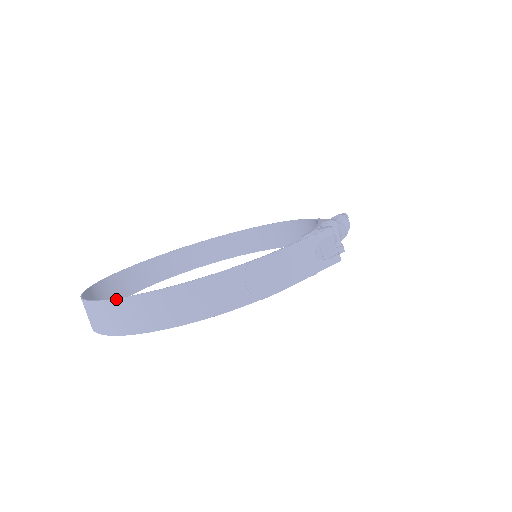
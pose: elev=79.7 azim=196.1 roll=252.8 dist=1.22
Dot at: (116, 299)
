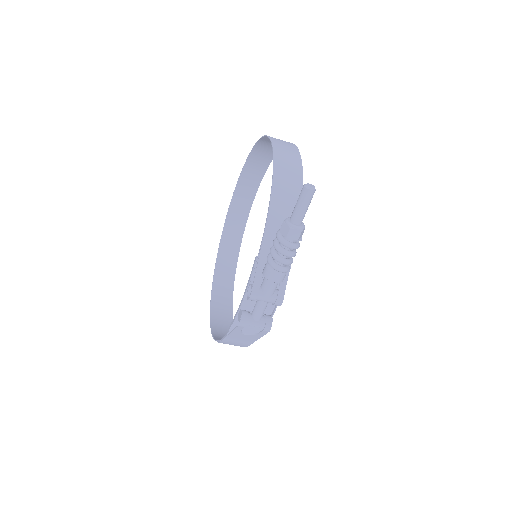
Dot at: (210, 304)
